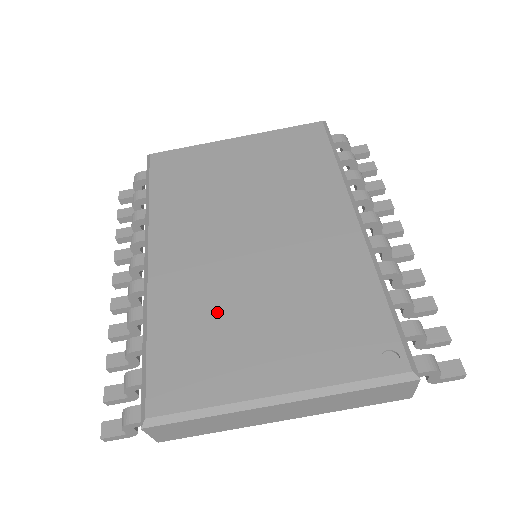
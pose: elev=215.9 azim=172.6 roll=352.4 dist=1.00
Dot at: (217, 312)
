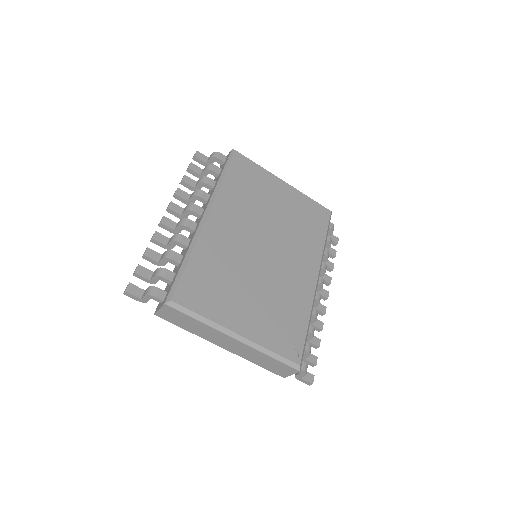
Dot at: (230, 273)
